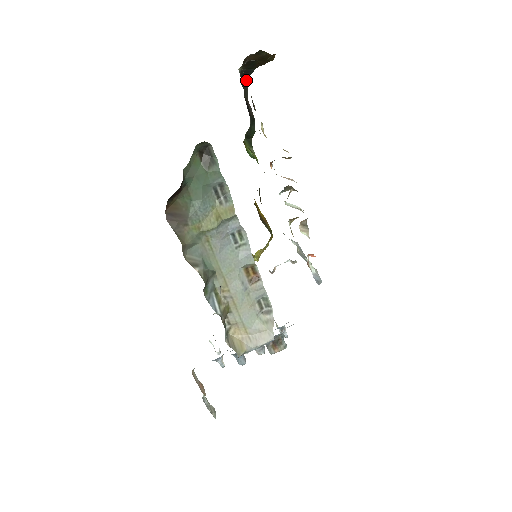
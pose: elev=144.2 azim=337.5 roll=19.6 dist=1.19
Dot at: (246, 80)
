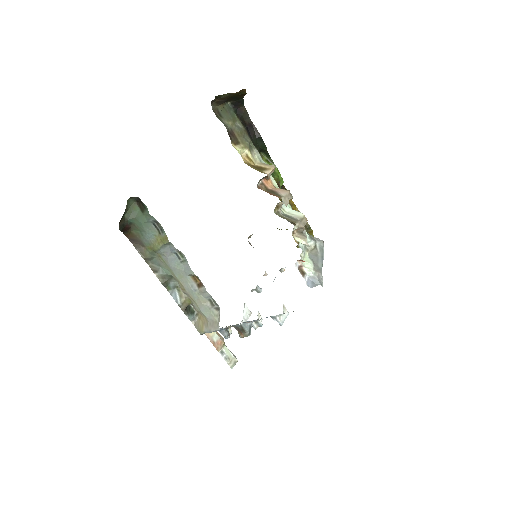
Dot at: (243, 107)
